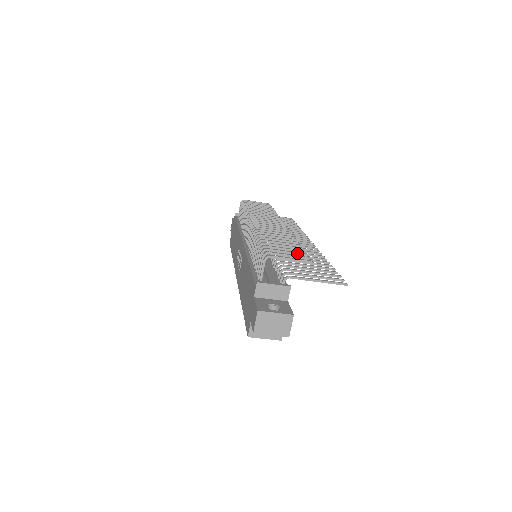
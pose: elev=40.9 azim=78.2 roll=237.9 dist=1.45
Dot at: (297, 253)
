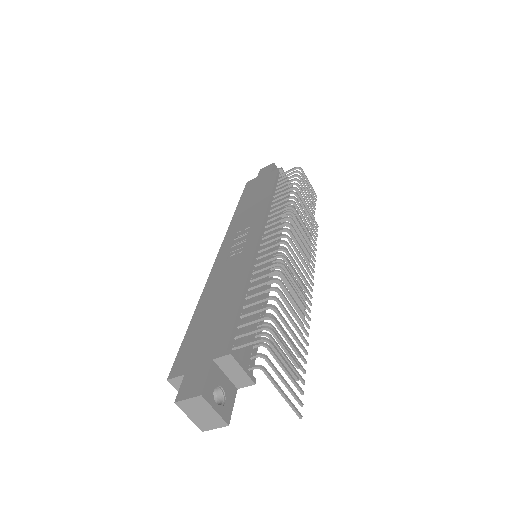
Dot at: (295, 348)
